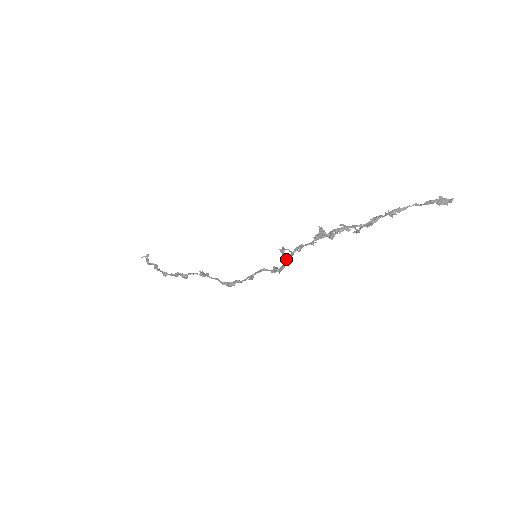
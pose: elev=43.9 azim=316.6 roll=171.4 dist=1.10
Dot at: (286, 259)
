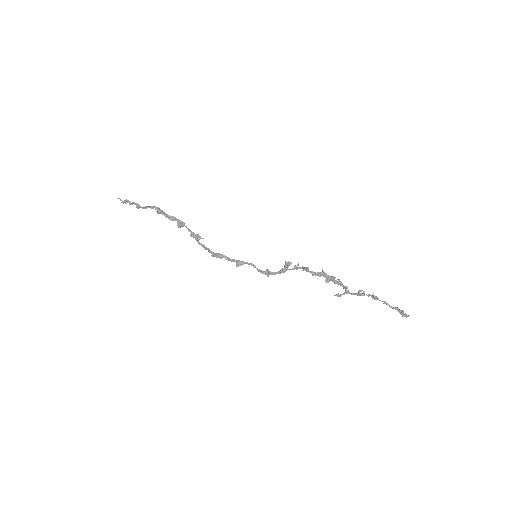
Dot at: (287, 269)
